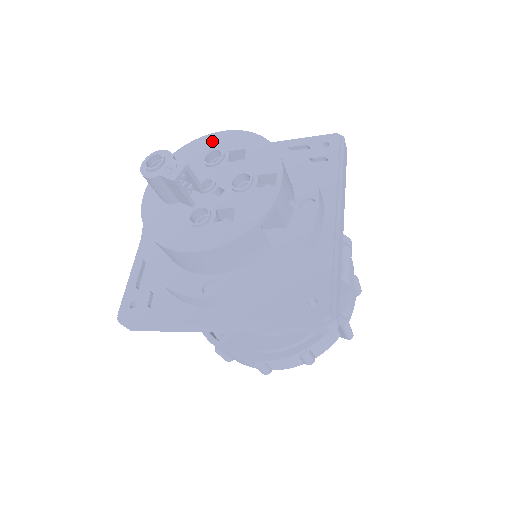
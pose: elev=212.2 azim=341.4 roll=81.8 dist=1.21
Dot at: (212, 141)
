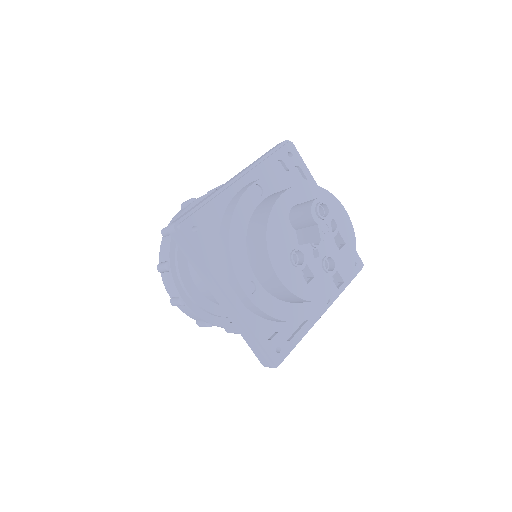
Dot at: (338, 210)
